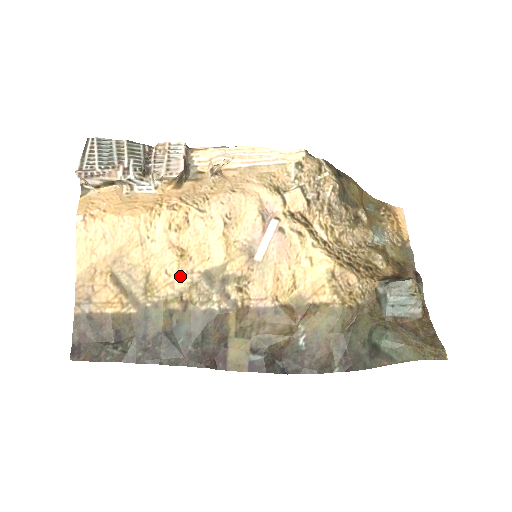
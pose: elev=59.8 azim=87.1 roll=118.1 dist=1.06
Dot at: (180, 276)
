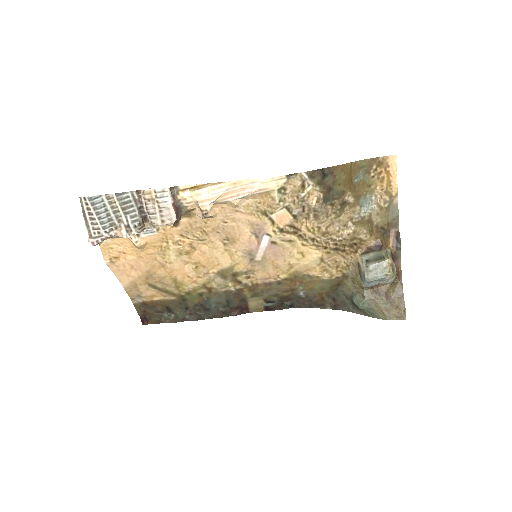
Dot at: (200, 277)
